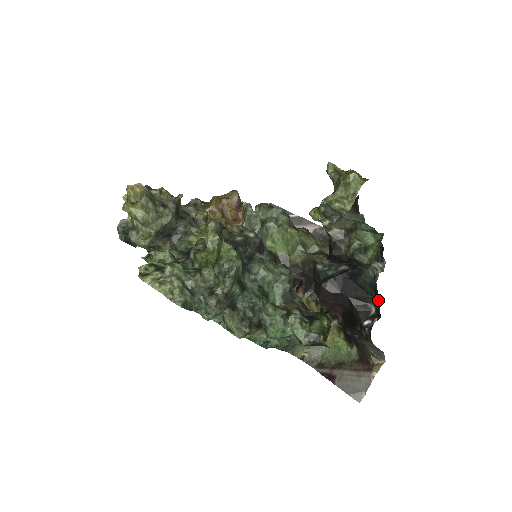
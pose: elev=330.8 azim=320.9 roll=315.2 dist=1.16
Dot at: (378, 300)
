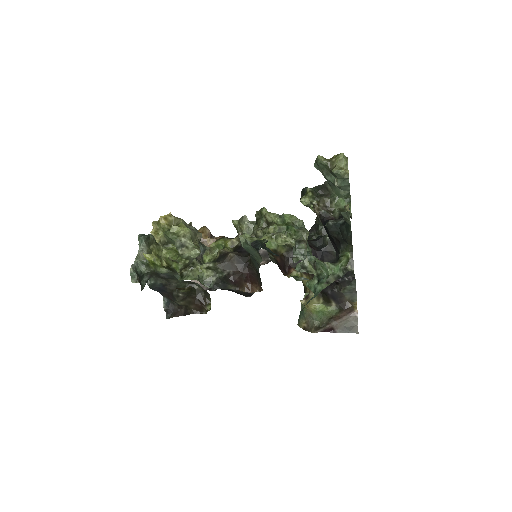
Dot at: occluded
